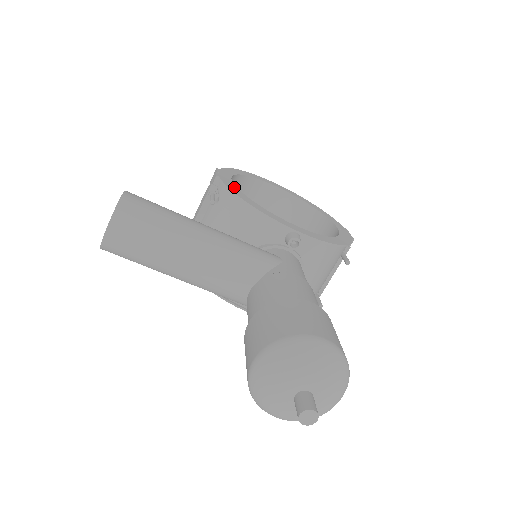
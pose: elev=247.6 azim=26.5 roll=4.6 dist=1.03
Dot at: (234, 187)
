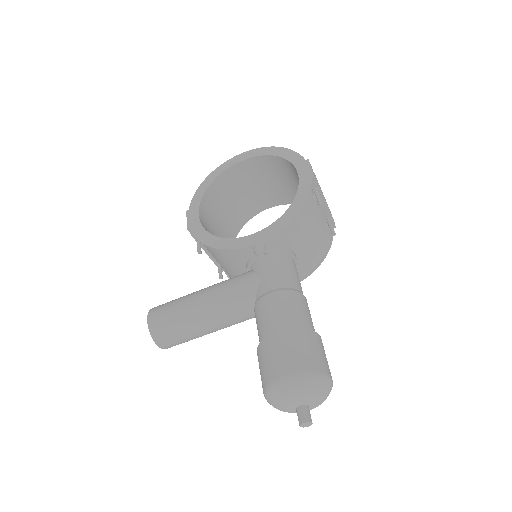
Dot at: (202, 231)
